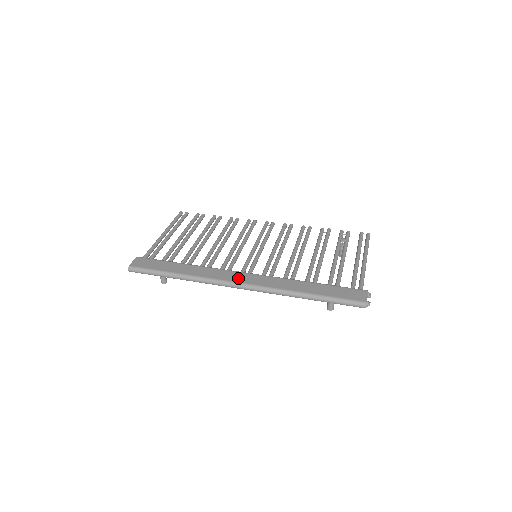
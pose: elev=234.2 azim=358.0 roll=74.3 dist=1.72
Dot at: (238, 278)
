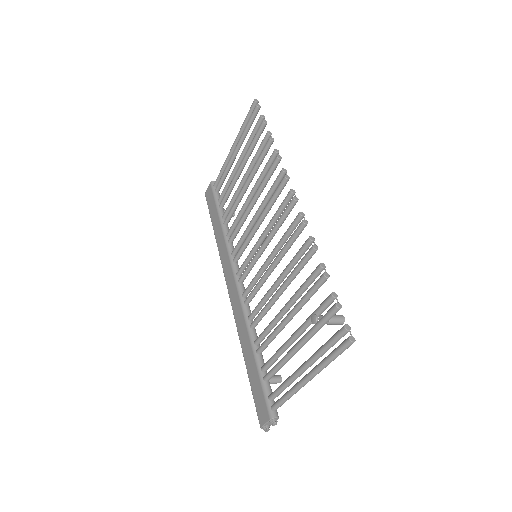
Dot at: (229, 283)
